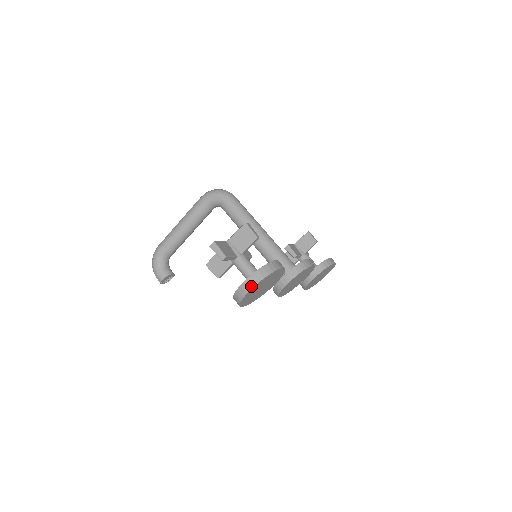
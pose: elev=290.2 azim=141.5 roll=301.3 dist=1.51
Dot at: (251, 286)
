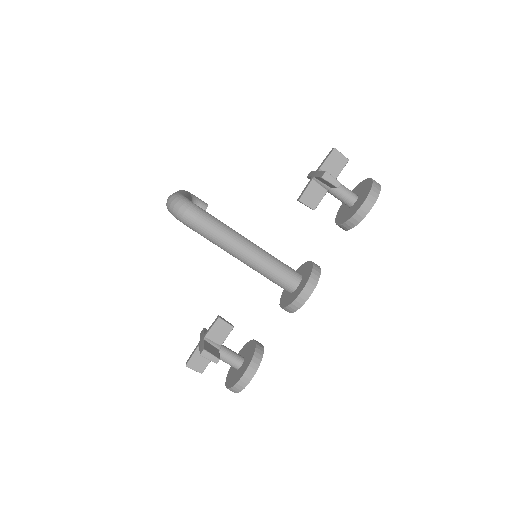
Dot at: occluded
